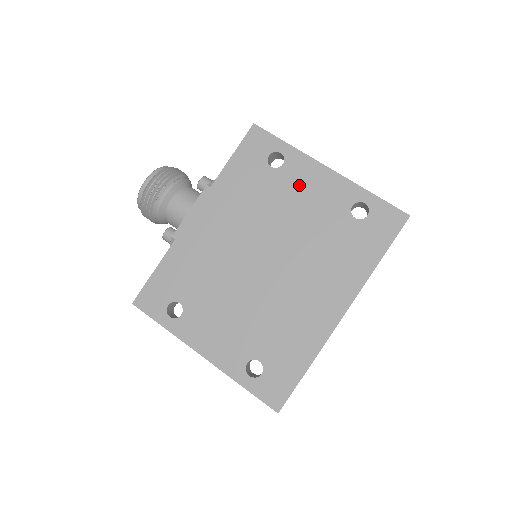
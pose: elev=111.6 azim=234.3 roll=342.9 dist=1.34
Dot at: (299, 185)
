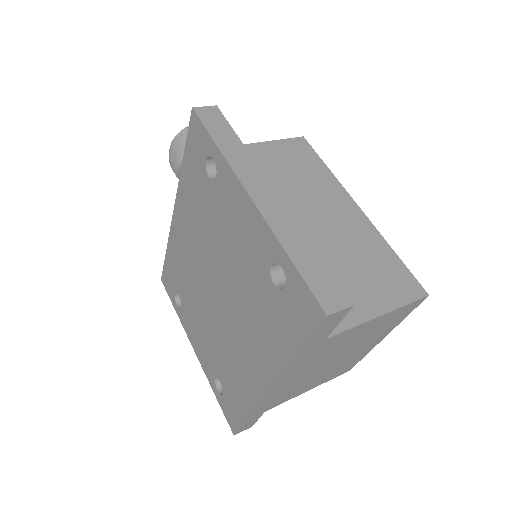
Dot at: (229, 212)
